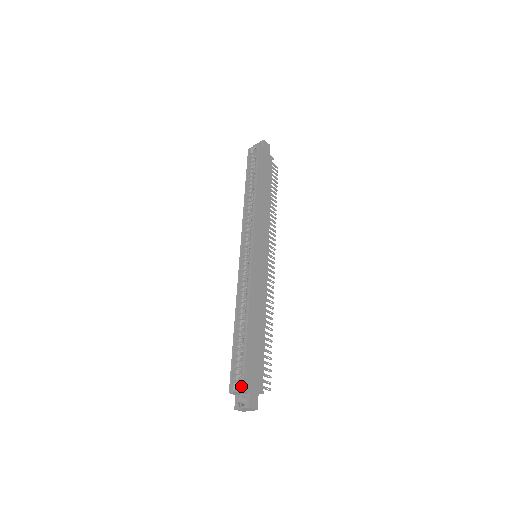
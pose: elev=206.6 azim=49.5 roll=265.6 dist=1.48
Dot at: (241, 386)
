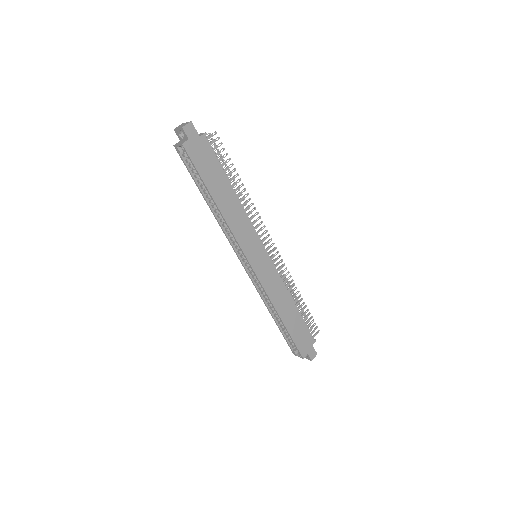
Dot at: (300, 355)
